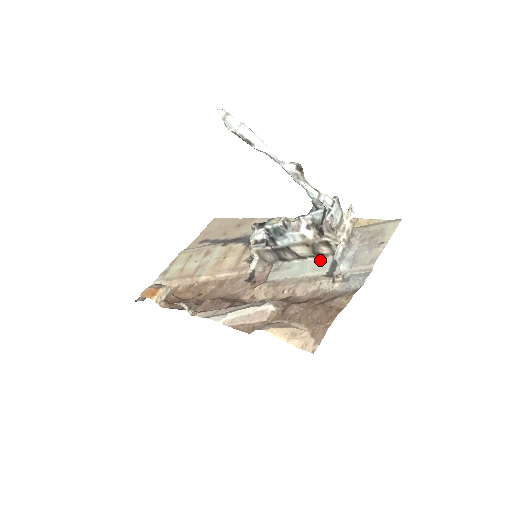
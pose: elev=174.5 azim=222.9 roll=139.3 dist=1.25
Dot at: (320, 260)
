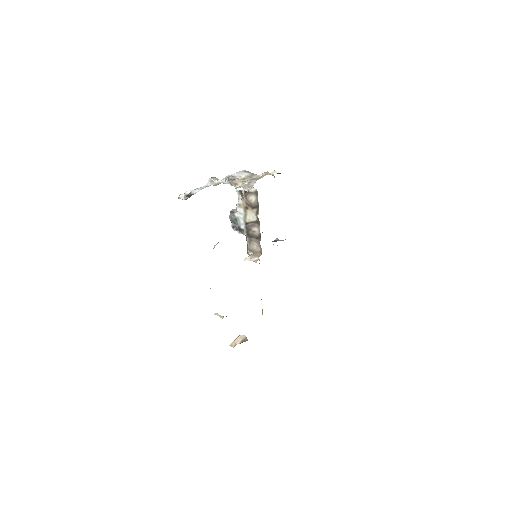
Dot at: (257, 207)
